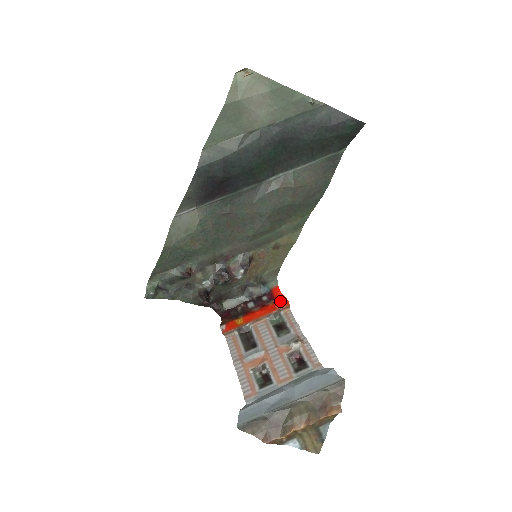
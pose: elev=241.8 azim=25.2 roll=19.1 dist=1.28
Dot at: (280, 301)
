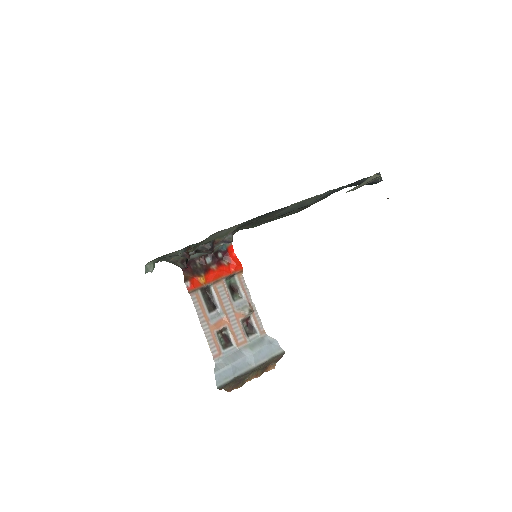
Dot at: (236, 264)
